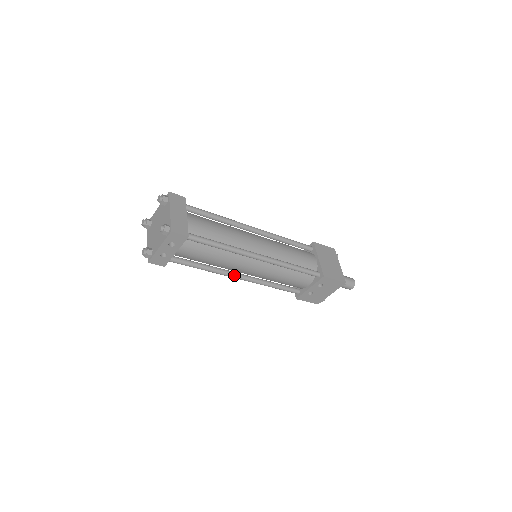
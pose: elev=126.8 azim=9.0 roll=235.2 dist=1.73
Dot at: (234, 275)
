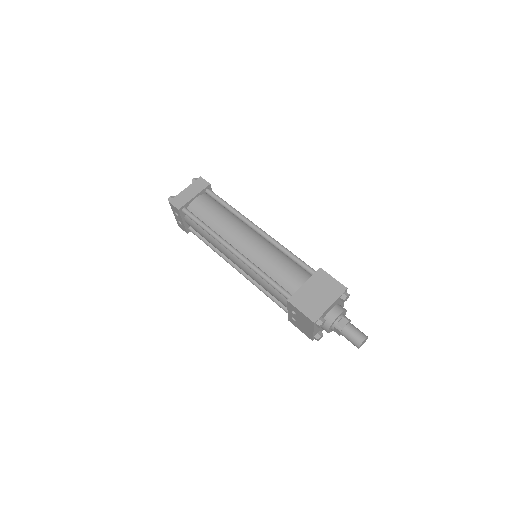
Dot at: (232, 264)
